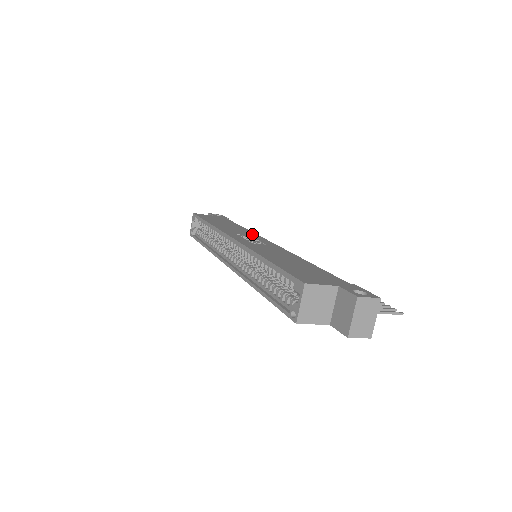
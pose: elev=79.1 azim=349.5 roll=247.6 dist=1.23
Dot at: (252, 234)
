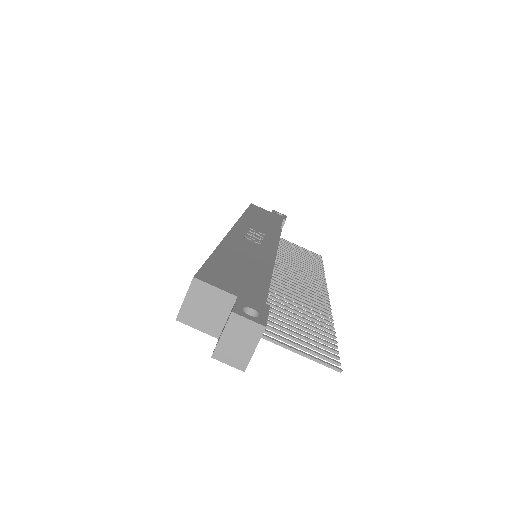
Dot at: (272, 235)
